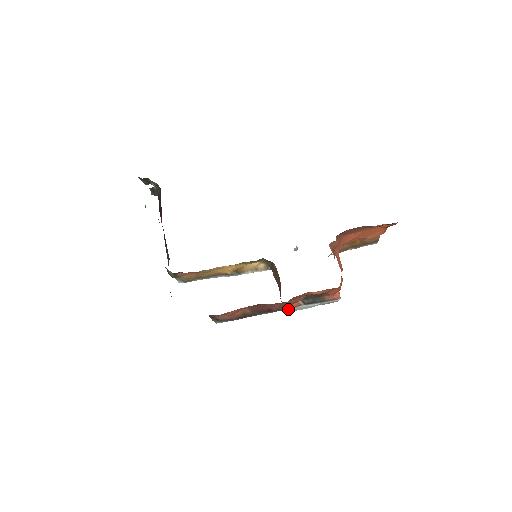
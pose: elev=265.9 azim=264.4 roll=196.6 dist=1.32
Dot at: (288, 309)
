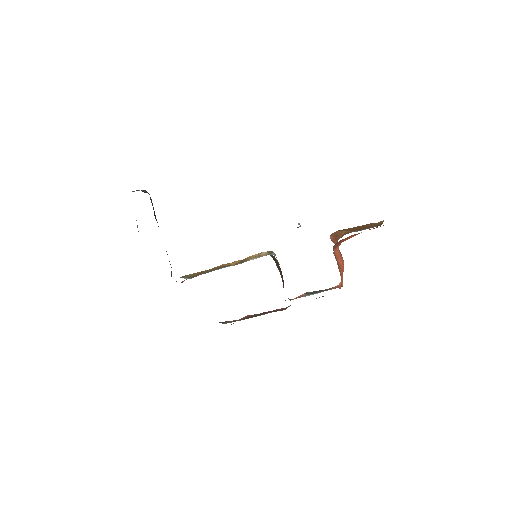
Dot at: (292, 299)
